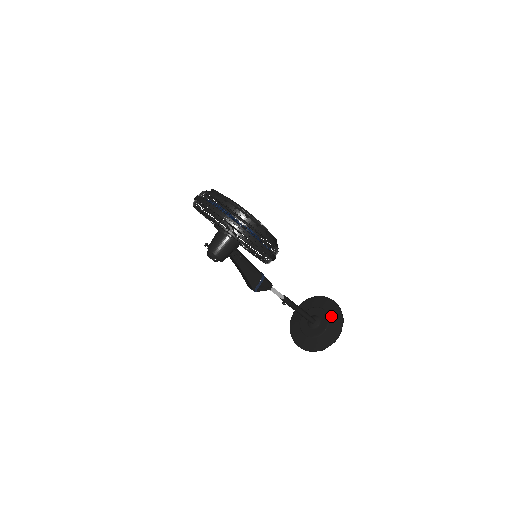
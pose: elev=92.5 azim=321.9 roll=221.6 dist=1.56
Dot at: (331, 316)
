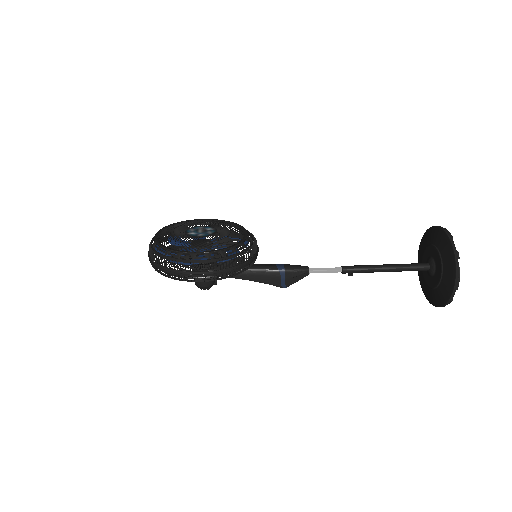
Dot at: (442, 254)
